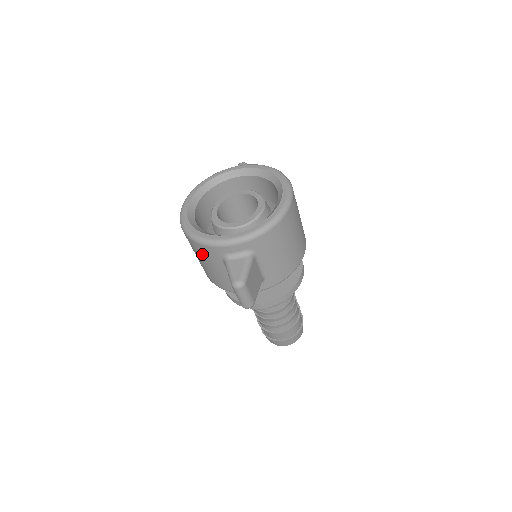
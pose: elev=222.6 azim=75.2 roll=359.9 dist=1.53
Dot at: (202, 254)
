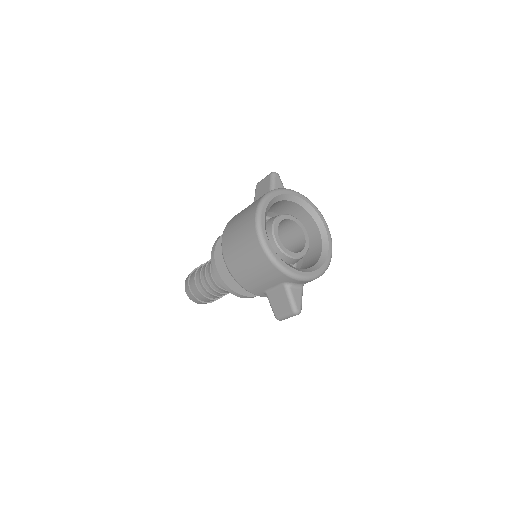
Dot at: (267, 272)
